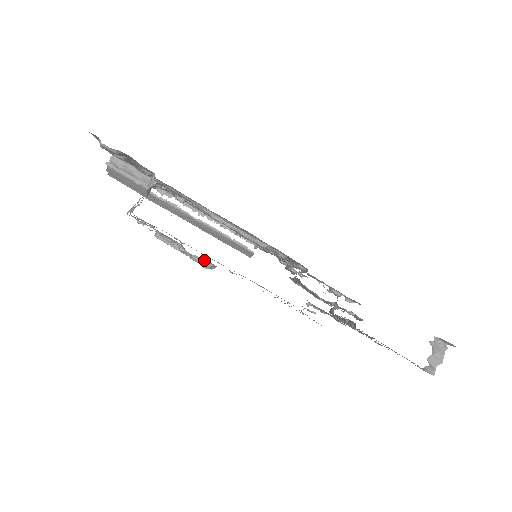
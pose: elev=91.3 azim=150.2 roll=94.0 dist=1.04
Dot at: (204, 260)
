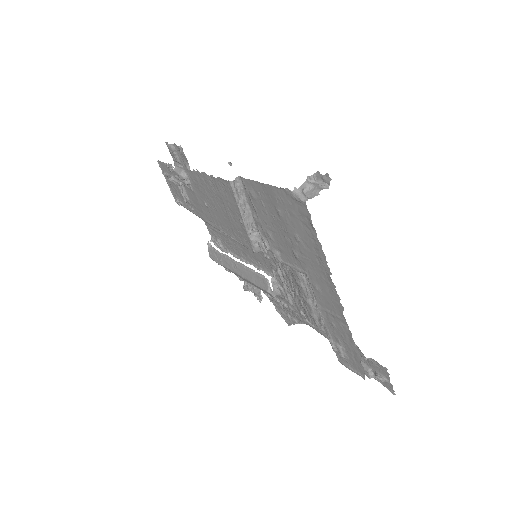
Dot at: (180, 169)
